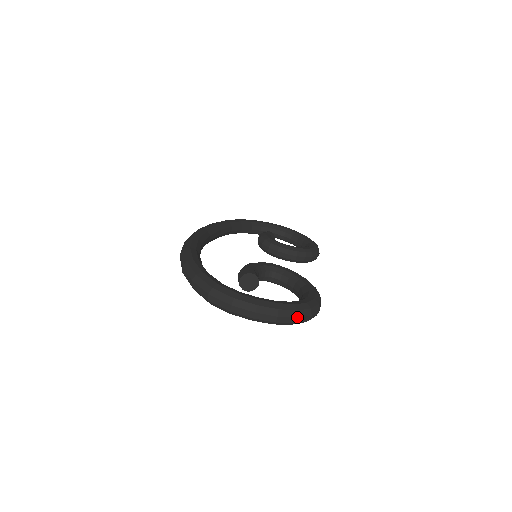
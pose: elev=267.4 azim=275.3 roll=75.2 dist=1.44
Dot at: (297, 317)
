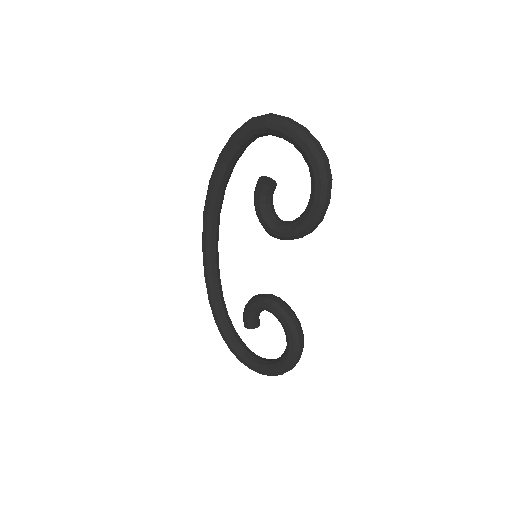
Dot at: (319, 142)
